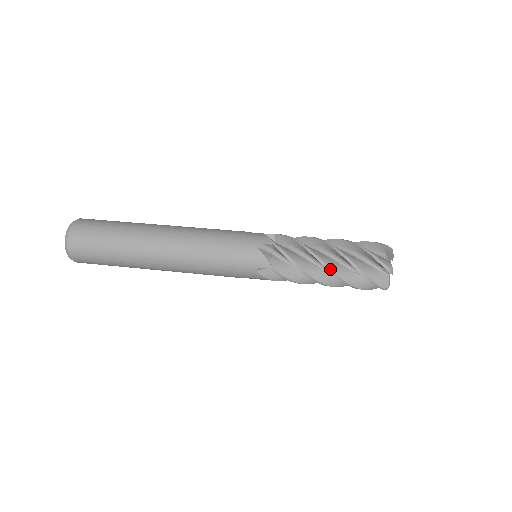
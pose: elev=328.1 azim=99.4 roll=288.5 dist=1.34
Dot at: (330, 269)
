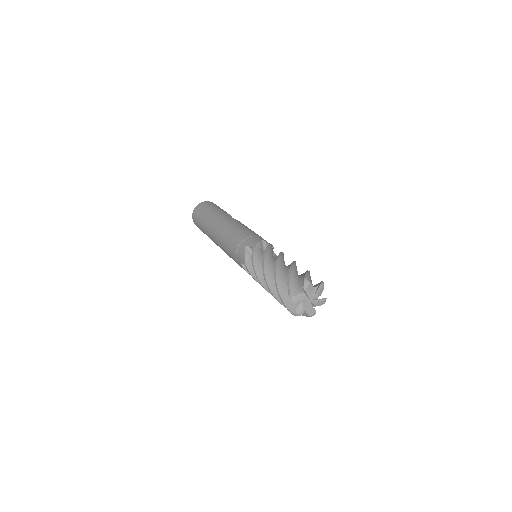
Dot at: (266, 279)
